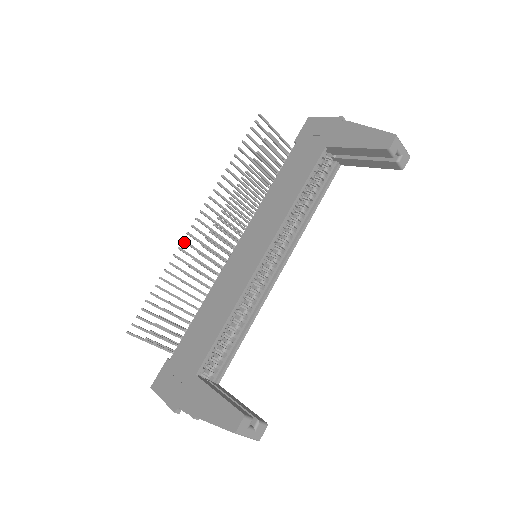
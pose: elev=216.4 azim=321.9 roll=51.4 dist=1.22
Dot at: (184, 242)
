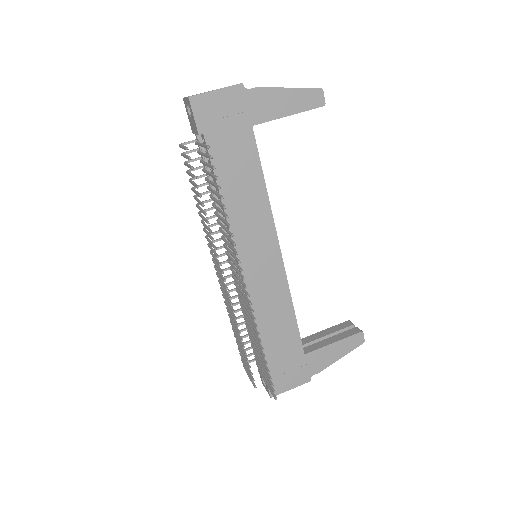
Dot at: (253, 312)
